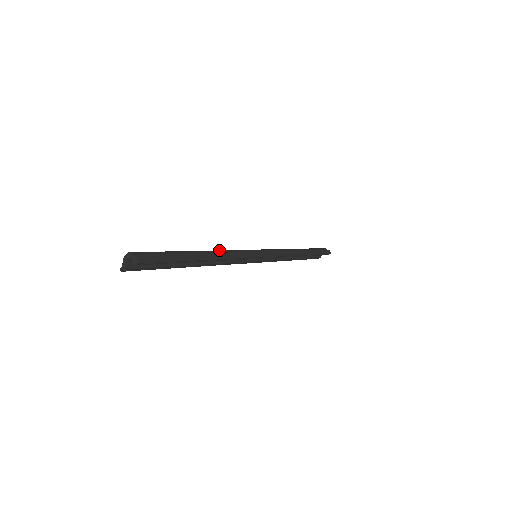
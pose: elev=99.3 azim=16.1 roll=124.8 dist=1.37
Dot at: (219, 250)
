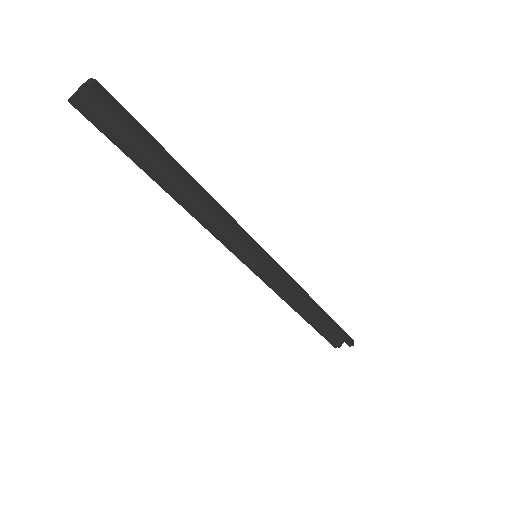
Dot at: occluded
